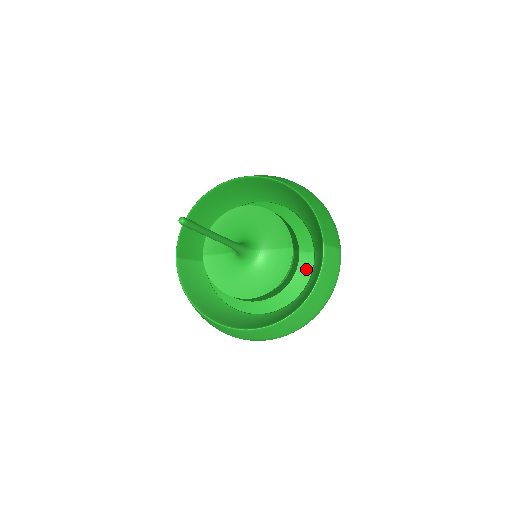
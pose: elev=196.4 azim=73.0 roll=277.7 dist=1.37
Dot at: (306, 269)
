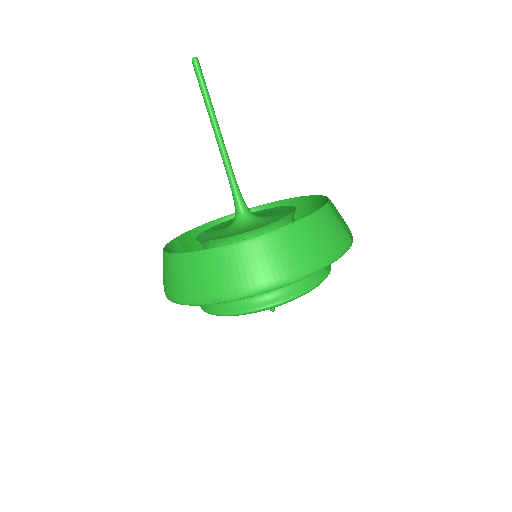
Dot at: occluded
